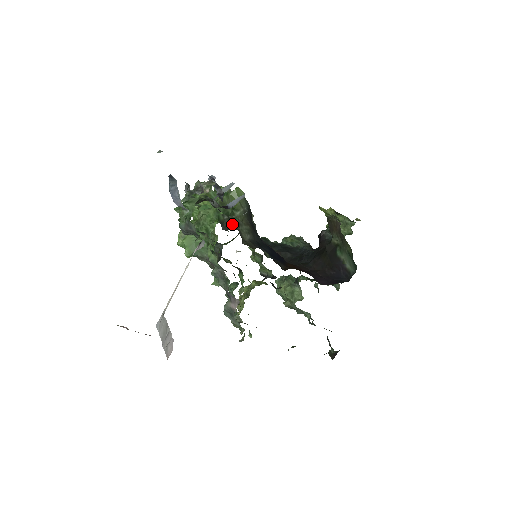
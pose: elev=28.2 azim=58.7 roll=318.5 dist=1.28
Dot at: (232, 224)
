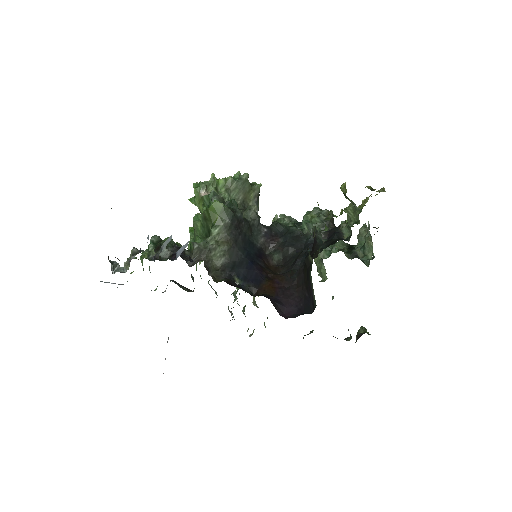
Dot at: (201, 254)
